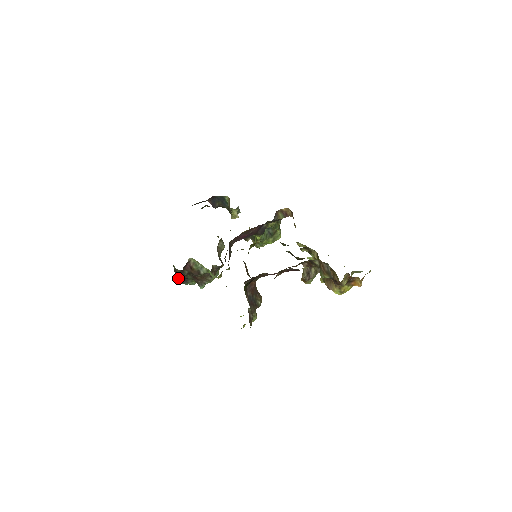
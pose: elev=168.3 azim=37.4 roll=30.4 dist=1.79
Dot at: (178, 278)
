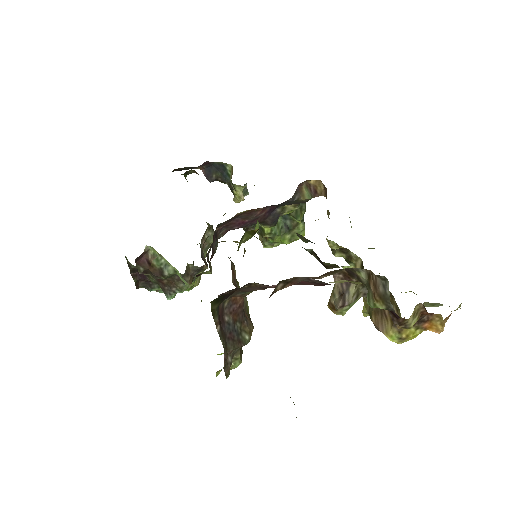
Dot at: (136, 279)
